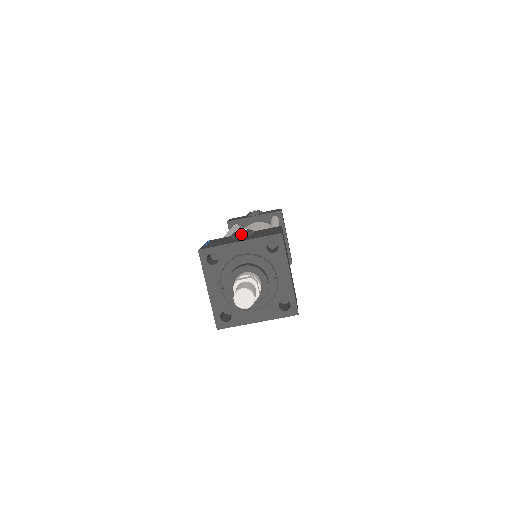
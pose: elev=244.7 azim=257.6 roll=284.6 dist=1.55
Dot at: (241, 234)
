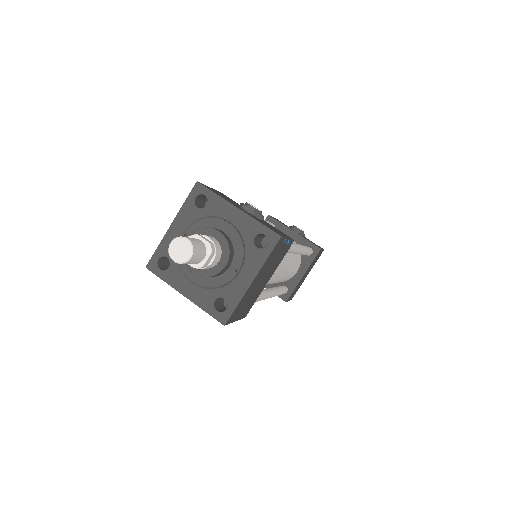
Dot at: (250, 208)
